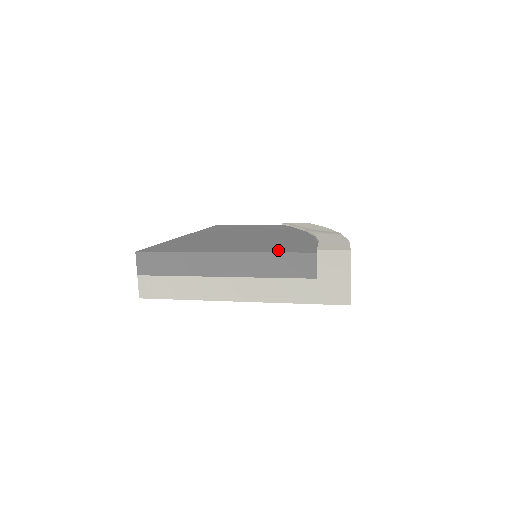
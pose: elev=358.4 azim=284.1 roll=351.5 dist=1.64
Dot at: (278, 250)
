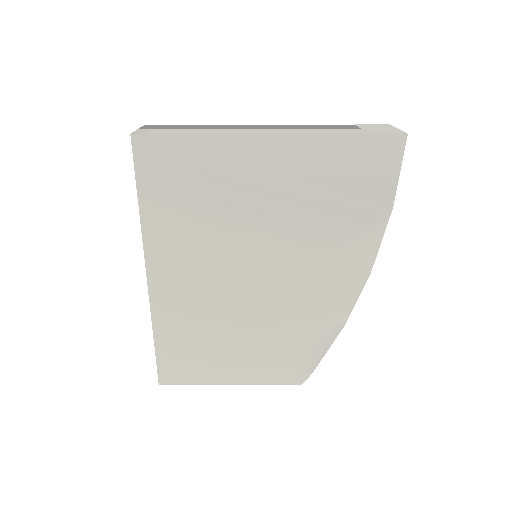
Dot at: occluded
